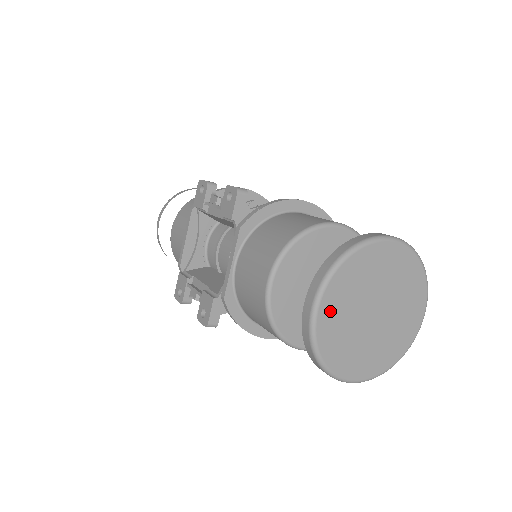
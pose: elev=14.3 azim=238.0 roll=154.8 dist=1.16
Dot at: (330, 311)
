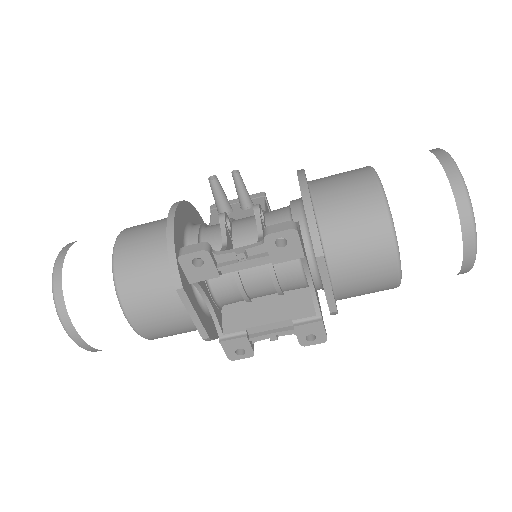
Dot at: occluded
